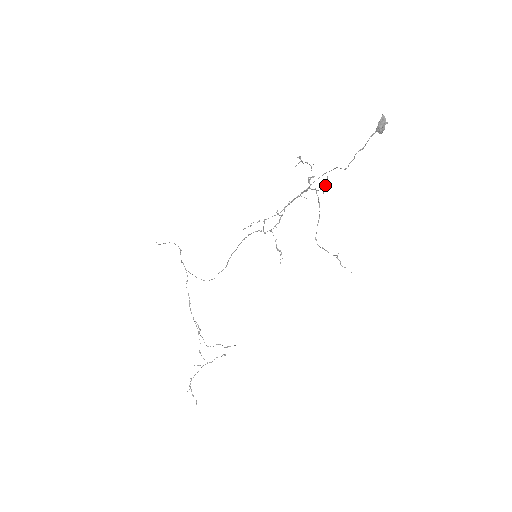
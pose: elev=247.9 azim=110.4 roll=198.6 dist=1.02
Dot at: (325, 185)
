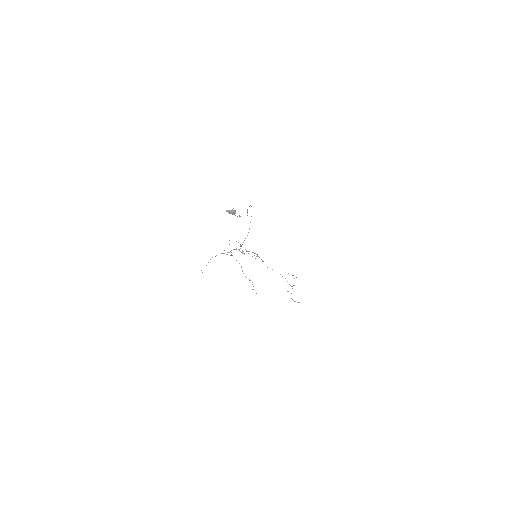
Dot at: (230, 255)
